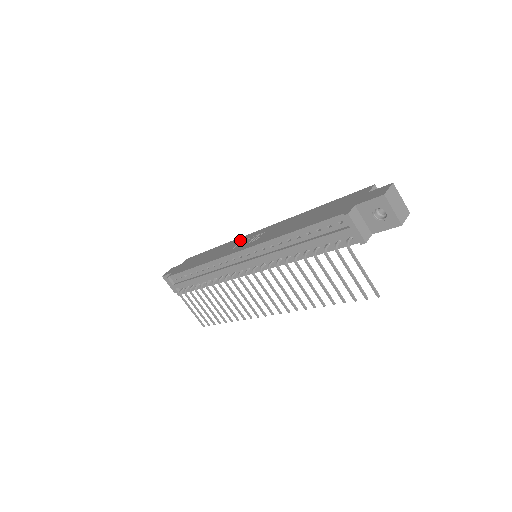
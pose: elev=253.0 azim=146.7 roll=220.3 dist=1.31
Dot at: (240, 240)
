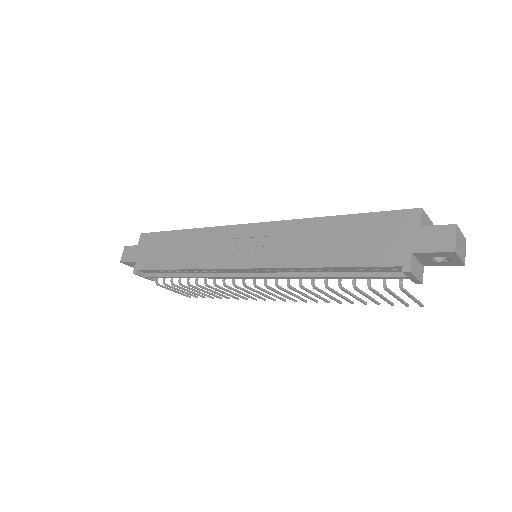
Dot at: (226, 236)
